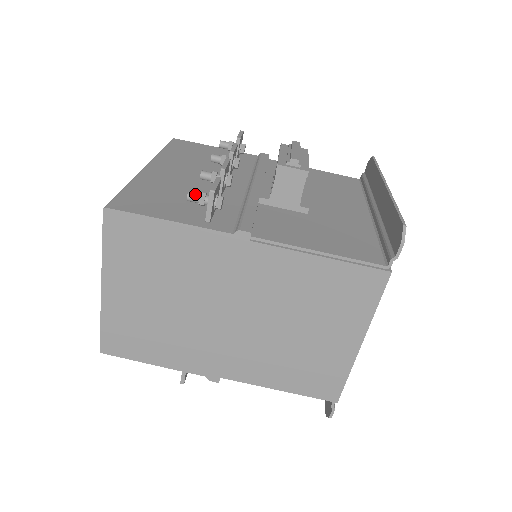
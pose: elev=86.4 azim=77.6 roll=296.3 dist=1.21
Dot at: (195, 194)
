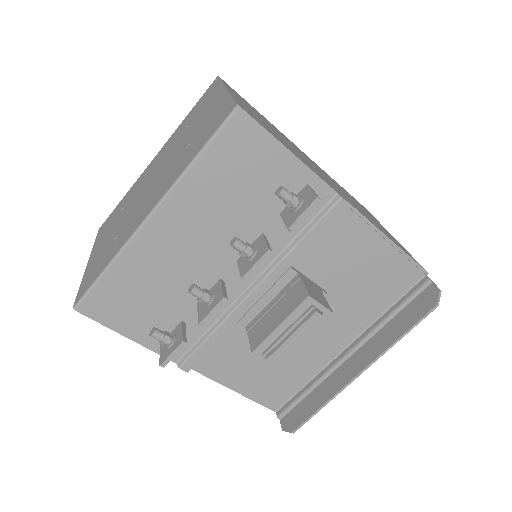
Dot at: (157, 339)
